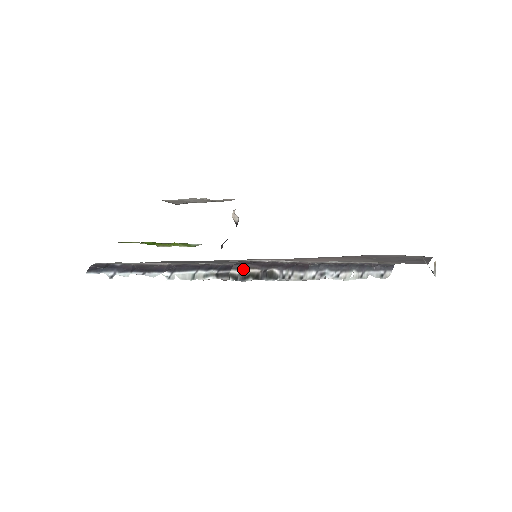
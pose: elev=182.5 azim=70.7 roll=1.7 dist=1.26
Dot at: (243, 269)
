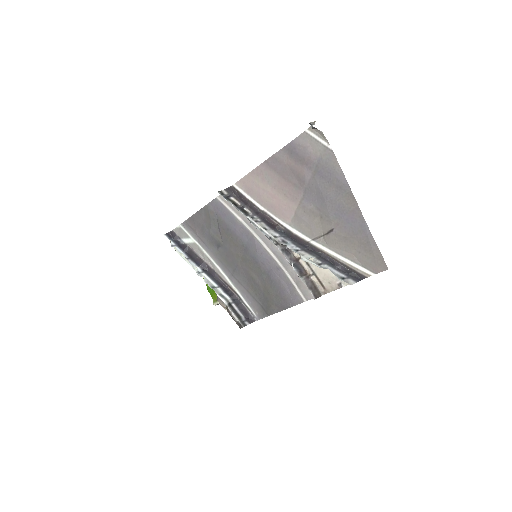
Dot at: (230, 195)
